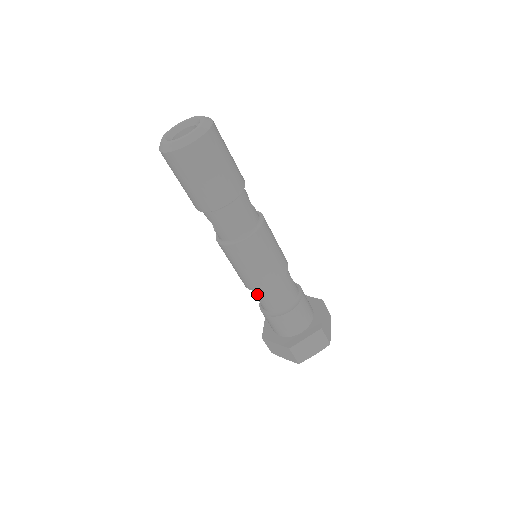
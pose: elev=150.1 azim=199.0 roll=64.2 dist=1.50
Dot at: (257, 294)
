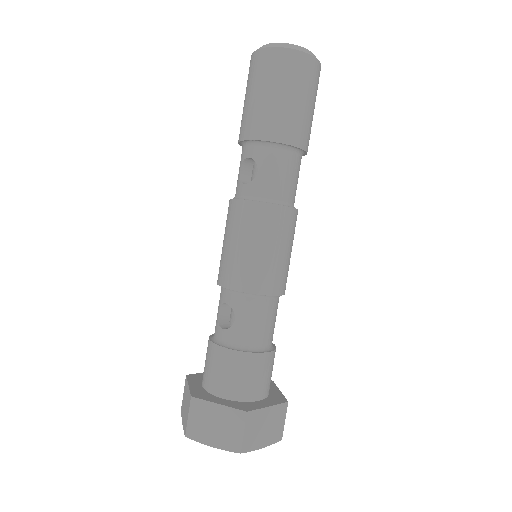
Dot at: (239, 305)
